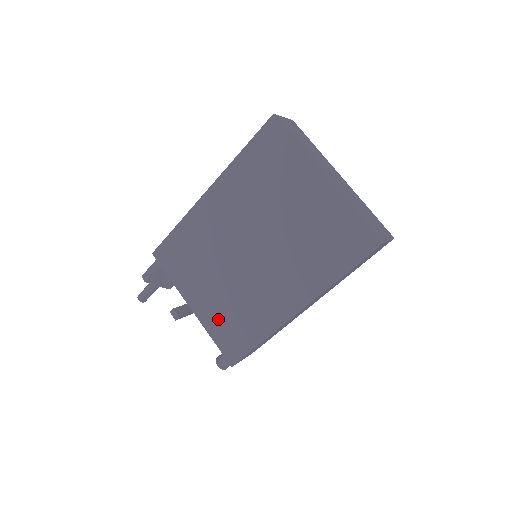
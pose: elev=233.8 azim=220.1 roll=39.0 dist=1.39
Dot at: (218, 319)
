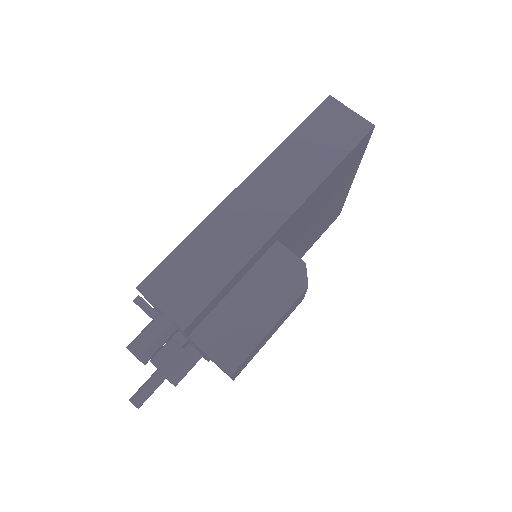
Dot at: occluded
